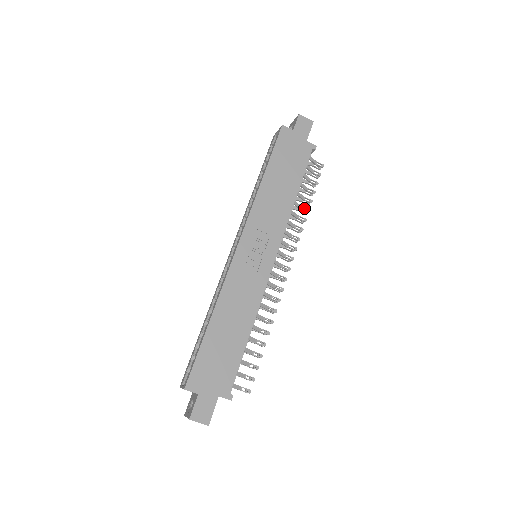
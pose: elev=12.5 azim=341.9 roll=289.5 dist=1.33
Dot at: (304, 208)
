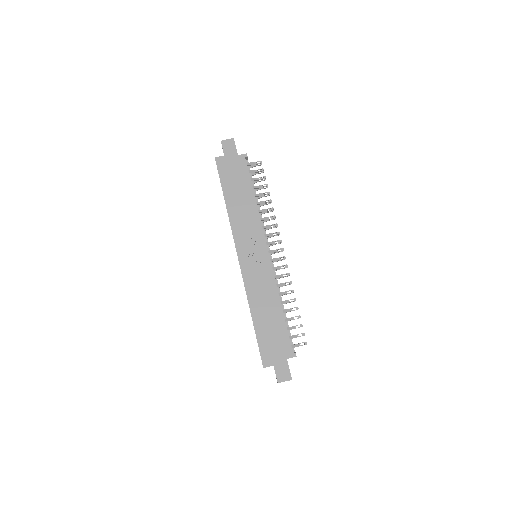
Dot at: occluded
